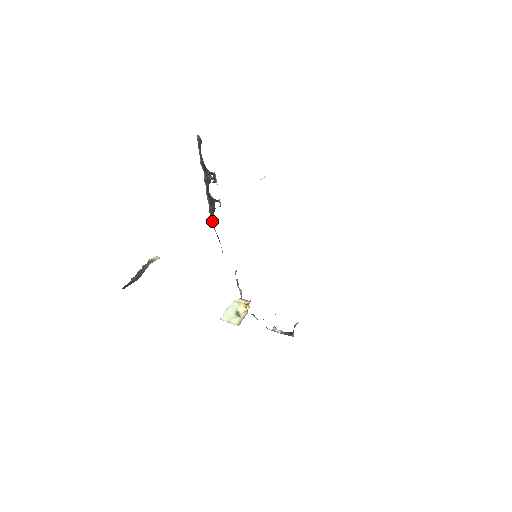
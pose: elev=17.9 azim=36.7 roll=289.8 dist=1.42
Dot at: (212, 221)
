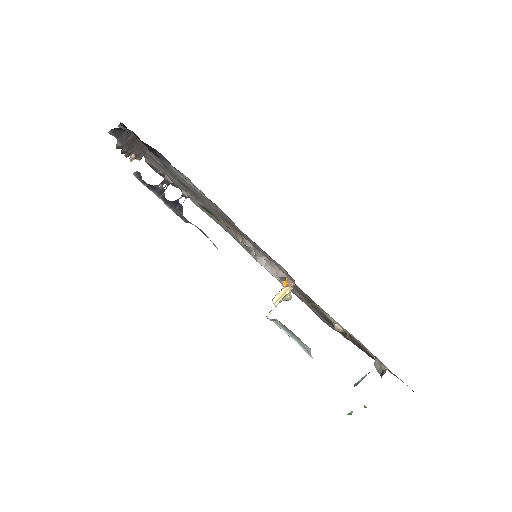
Dot at: (185, 220)
